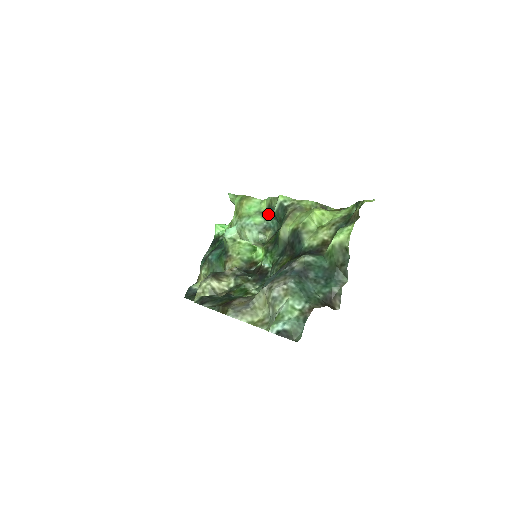
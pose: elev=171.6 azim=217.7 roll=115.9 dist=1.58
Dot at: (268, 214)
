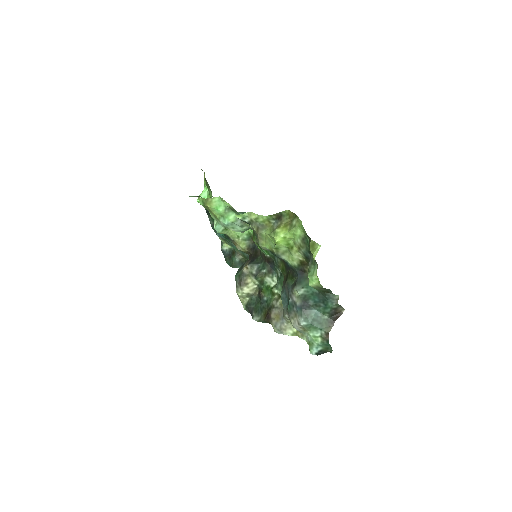
Dot at: (236, 211)
